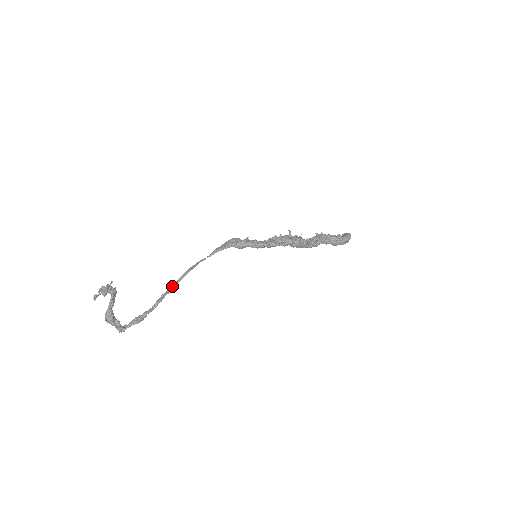
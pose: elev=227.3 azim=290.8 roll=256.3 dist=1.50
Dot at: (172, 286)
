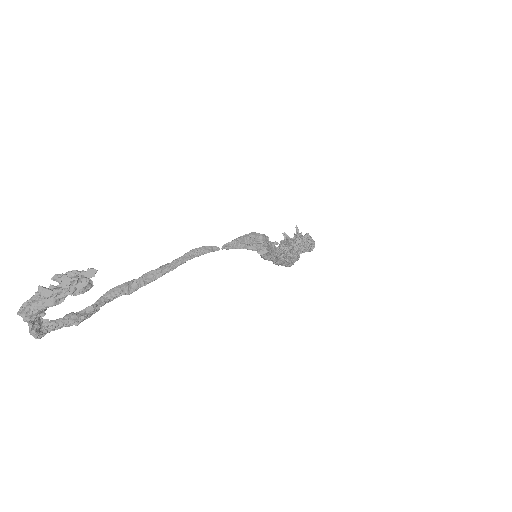
Dot at: (153, 272)
